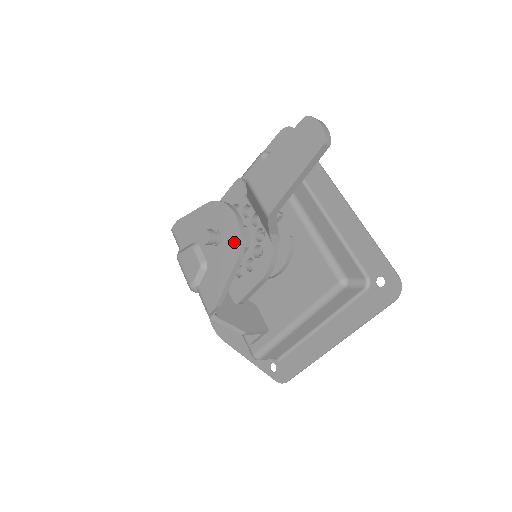
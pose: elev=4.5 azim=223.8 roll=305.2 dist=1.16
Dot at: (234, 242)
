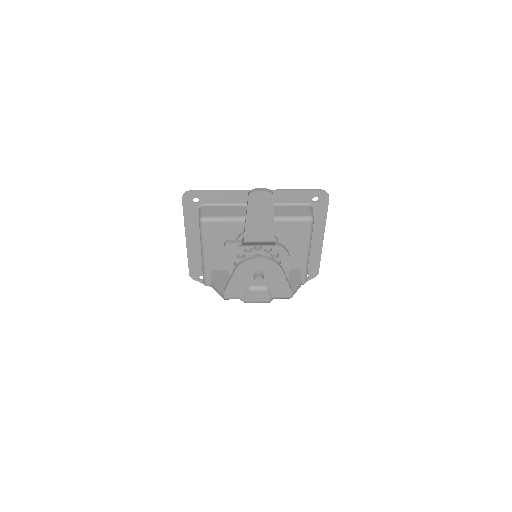
Dot at: (272, 266)
